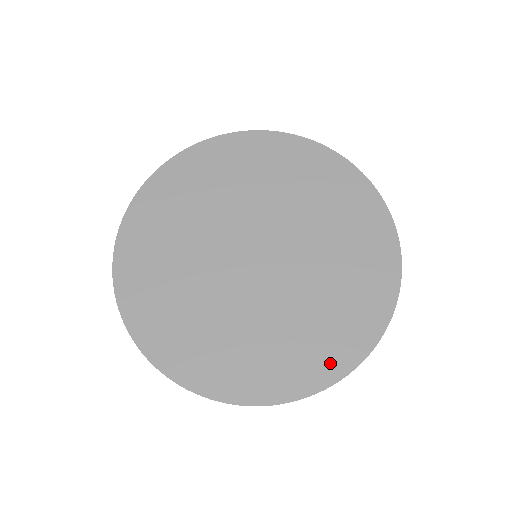
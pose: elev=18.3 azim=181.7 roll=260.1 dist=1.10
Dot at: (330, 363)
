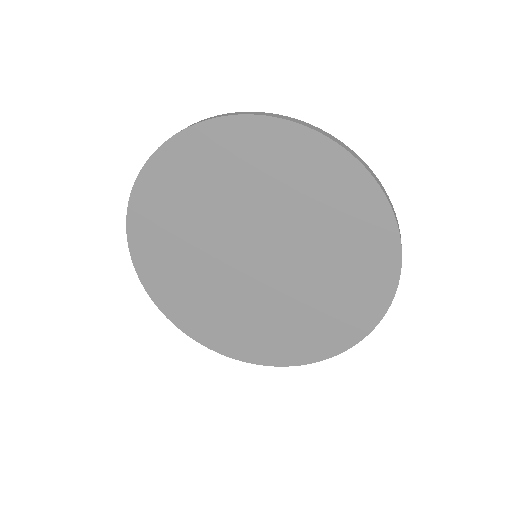
Dot at: (368, 309)
